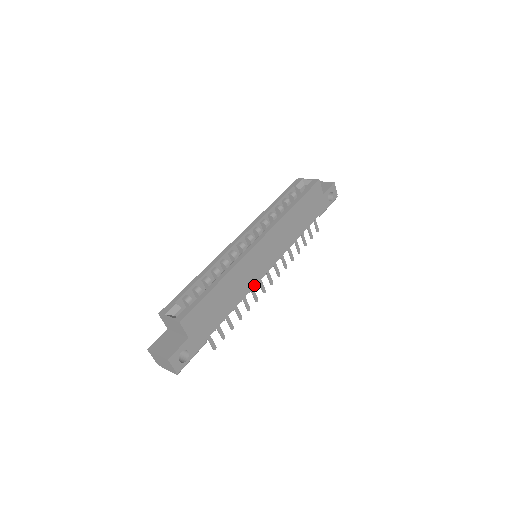
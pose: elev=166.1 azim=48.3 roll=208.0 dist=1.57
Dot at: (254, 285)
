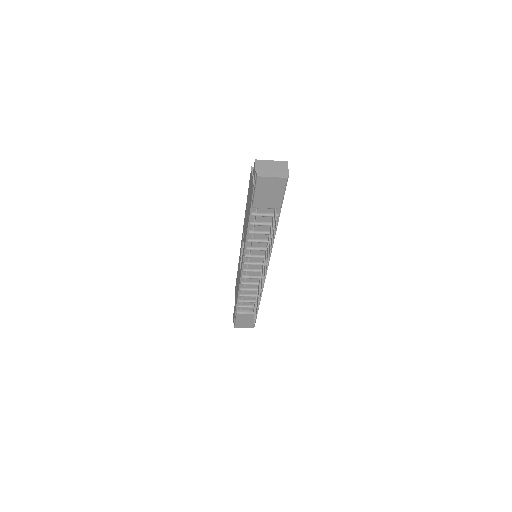
Dot at: (271, 251)
